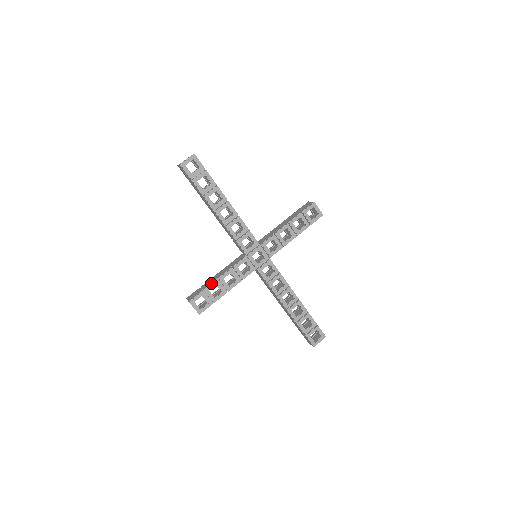
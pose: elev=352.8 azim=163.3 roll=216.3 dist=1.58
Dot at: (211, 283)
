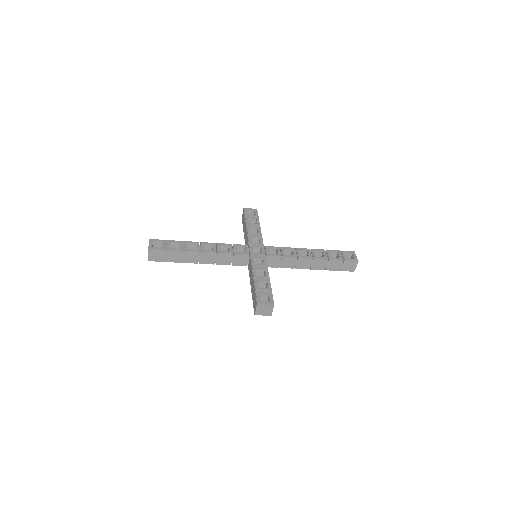
Dot at: (254, 284)
